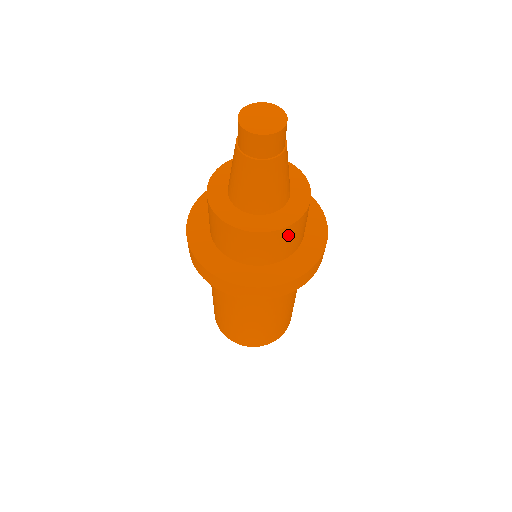
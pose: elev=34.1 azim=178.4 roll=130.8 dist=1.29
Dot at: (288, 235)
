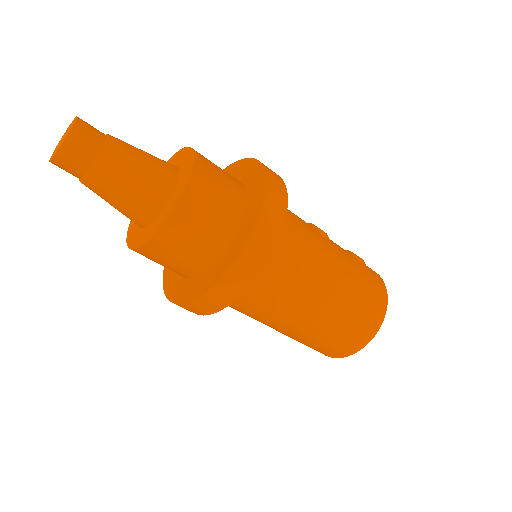
Dot at: (183, 228)
